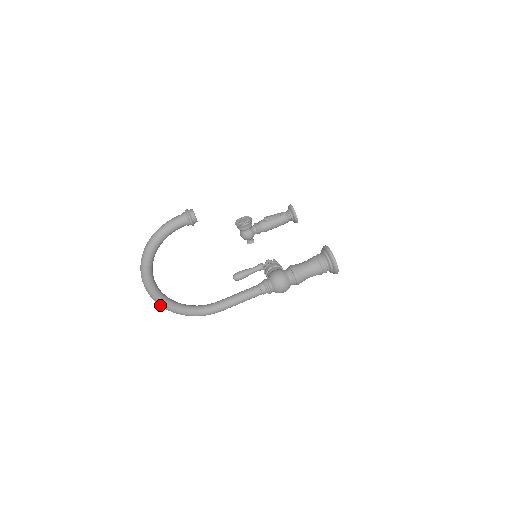
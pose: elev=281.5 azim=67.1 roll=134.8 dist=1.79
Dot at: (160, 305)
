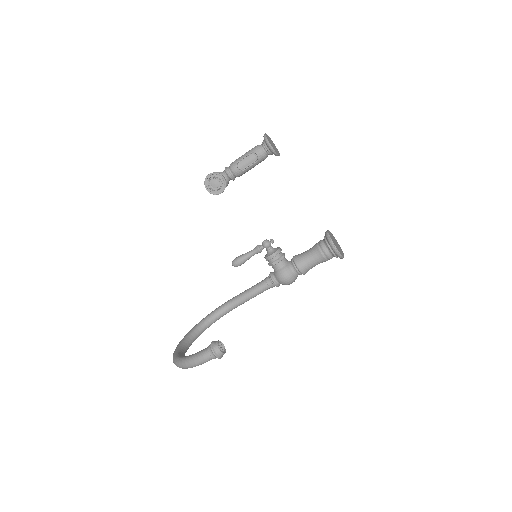
Dot at: occluded
